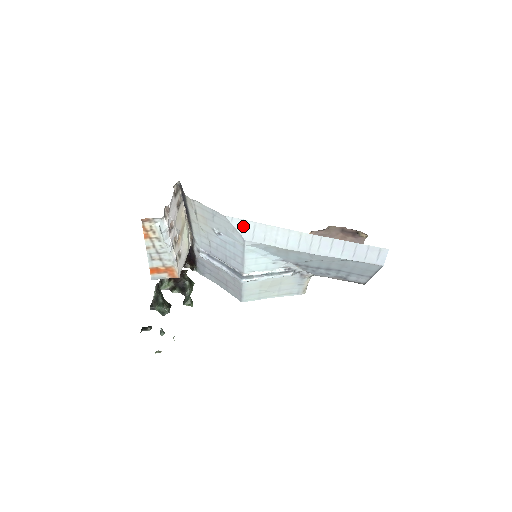
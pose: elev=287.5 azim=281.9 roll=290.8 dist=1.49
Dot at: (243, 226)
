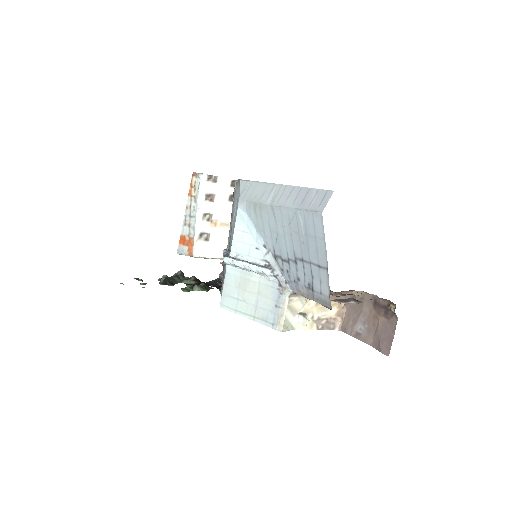
Dot at: (245, 186)
